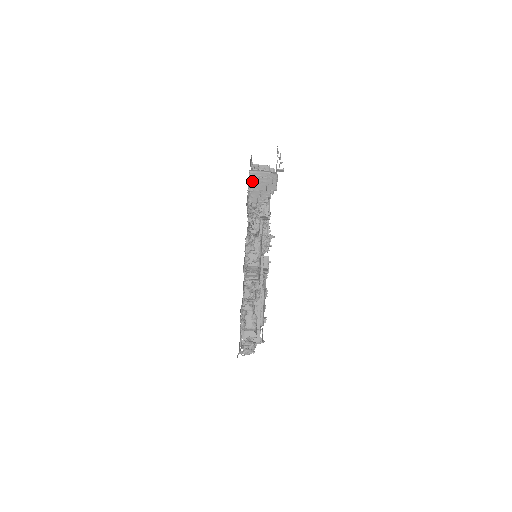
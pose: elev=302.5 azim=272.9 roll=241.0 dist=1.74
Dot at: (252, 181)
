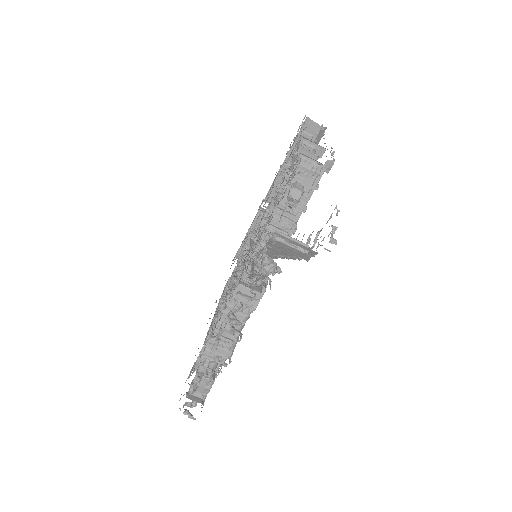
Dot at: (275, 242)
